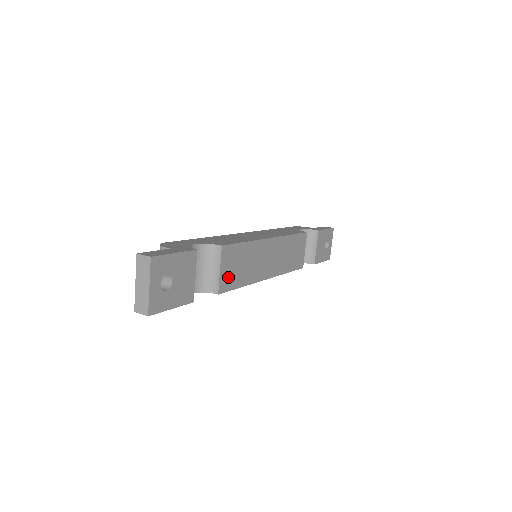
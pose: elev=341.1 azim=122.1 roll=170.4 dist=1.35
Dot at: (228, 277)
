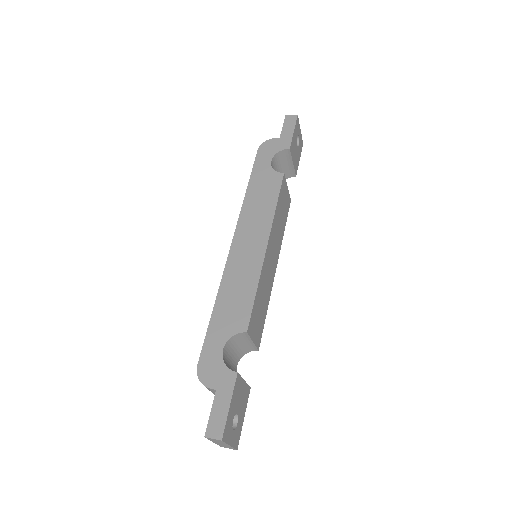
Dot at: (258, 331)
